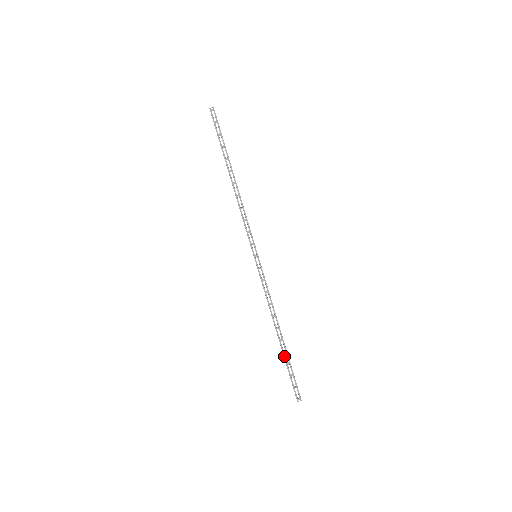
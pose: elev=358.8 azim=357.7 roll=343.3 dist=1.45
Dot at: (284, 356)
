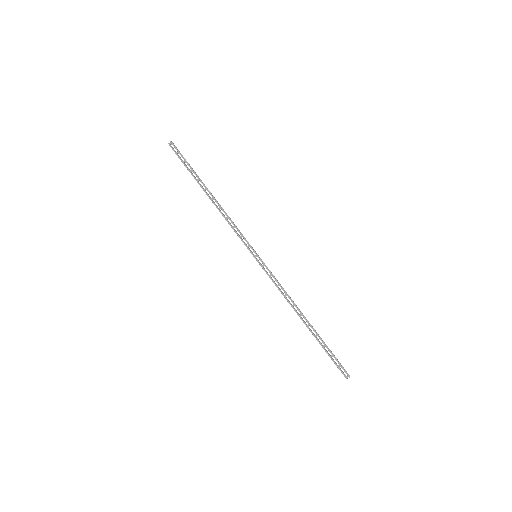
Dot at: (317, 340)
